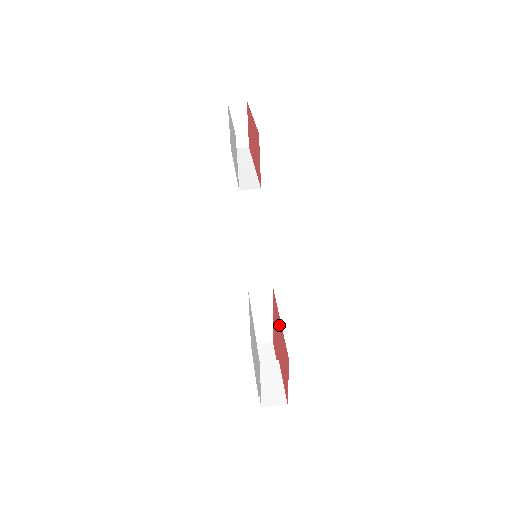
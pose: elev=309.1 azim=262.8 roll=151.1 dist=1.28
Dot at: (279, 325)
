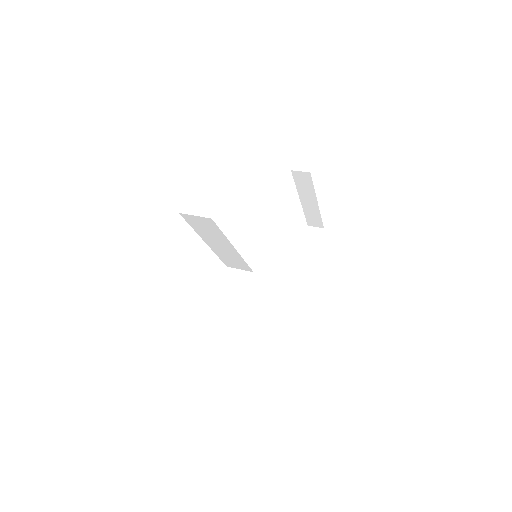
Dot at: occluded
